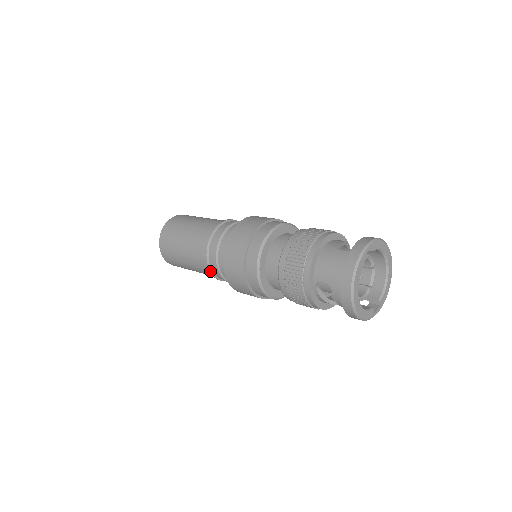
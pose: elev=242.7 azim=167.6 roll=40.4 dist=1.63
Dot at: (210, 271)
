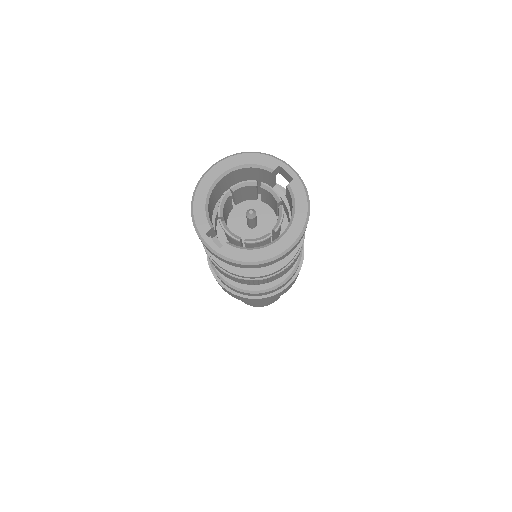
Dot at: occluded
